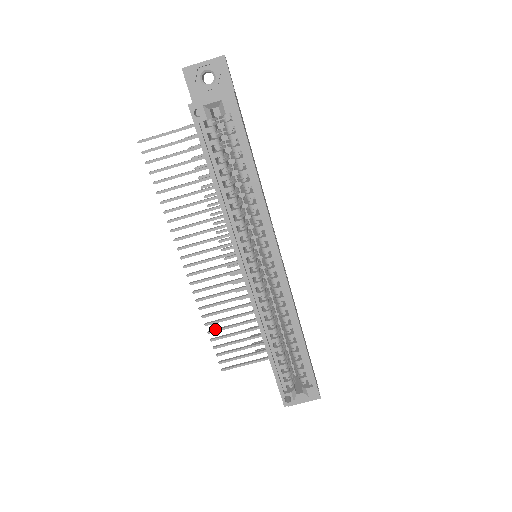
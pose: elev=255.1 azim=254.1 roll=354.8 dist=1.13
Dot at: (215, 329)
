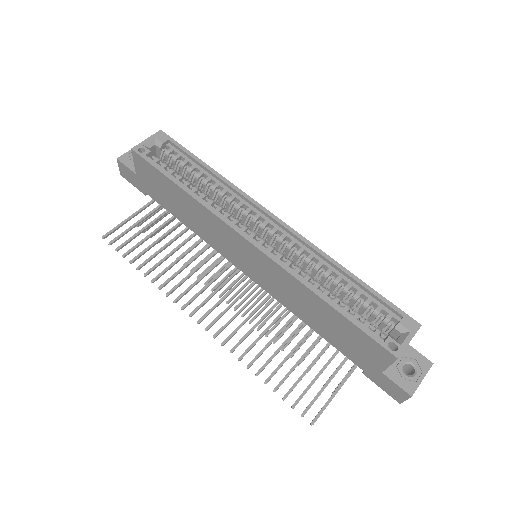
Dot at: occluded
